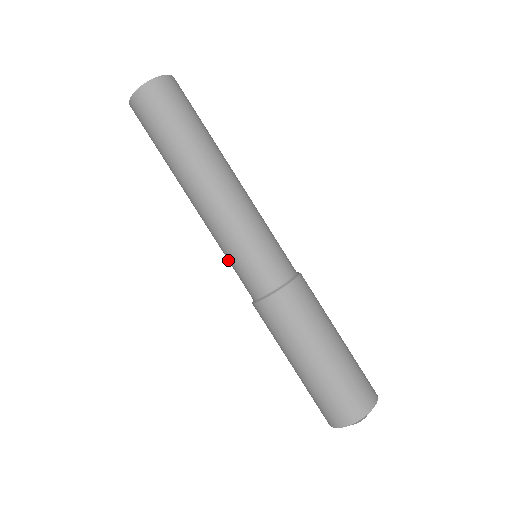
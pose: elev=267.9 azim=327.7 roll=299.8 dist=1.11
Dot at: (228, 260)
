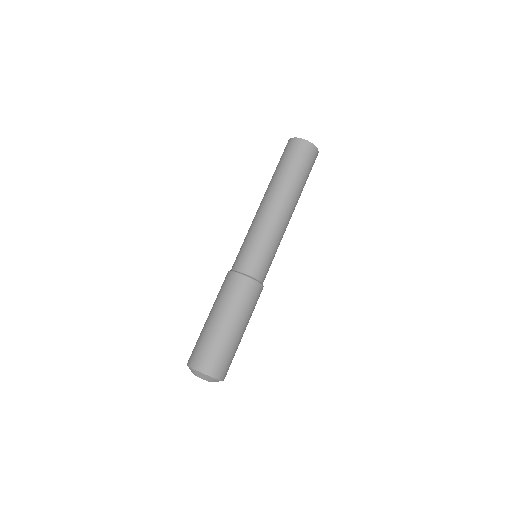
Dot at: (251, 242)
